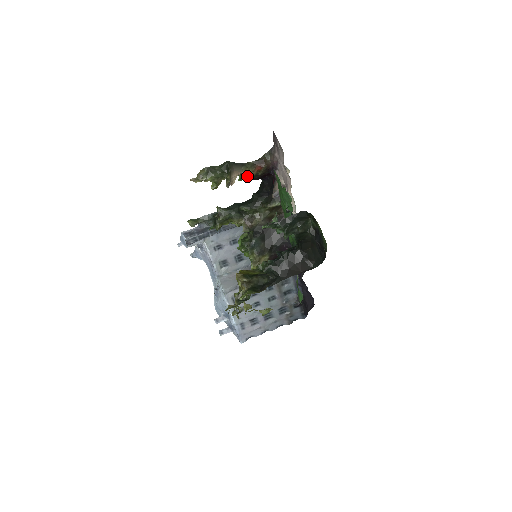
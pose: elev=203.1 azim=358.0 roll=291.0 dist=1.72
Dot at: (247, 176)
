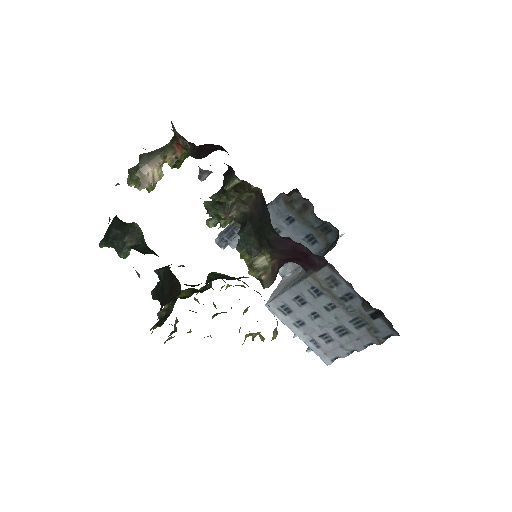
Dot at: (169, 163)
